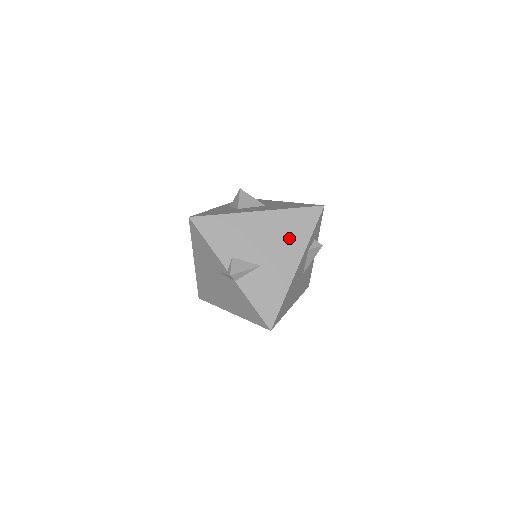
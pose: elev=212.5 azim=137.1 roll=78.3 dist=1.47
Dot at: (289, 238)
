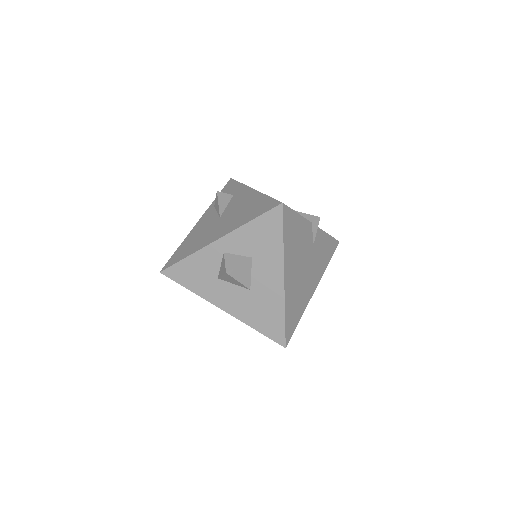
Dot at: occluded
